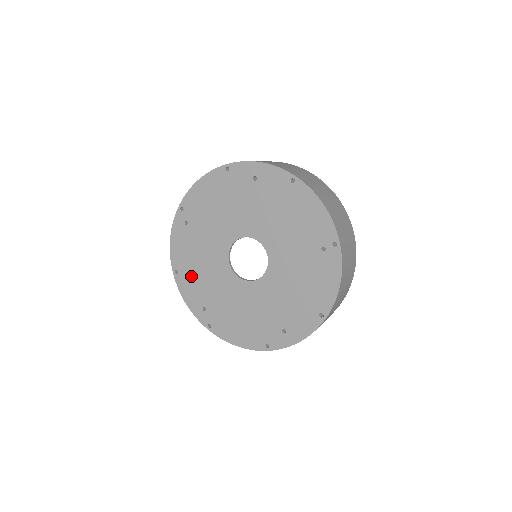
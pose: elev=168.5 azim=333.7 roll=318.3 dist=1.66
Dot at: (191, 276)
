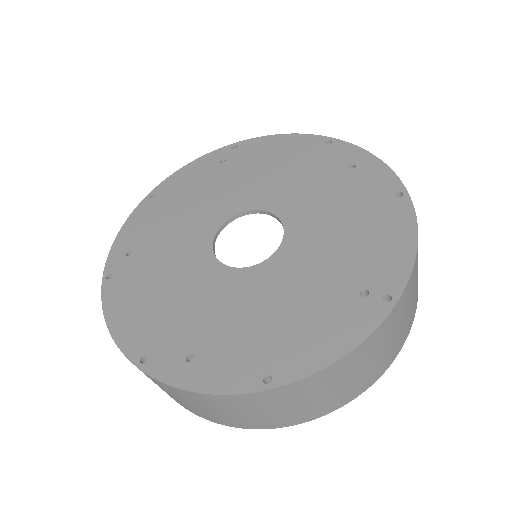
Dot at: (162, 210)
